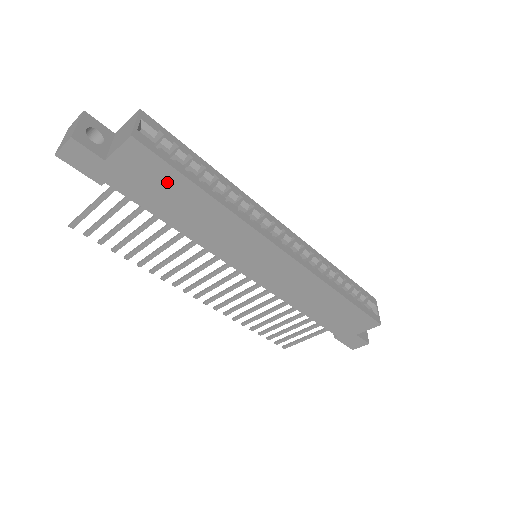
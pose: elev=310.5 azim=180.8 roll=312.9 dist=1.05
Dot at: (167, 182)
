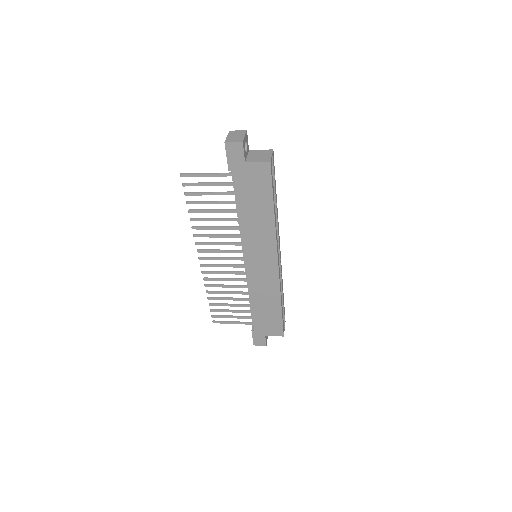
Dot at: (262, 192)
